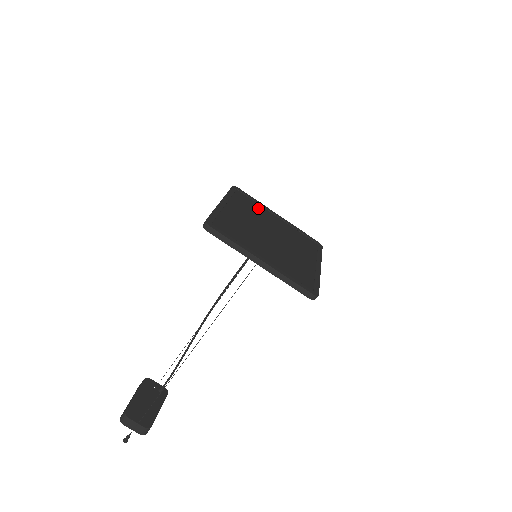
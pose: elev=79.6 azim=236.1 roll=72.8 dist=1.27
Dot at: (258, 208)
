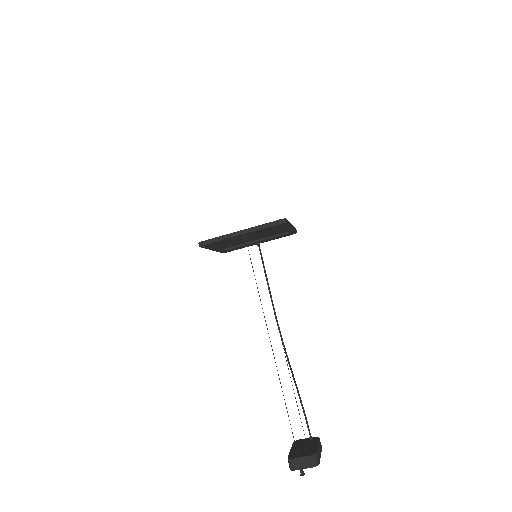
Dot at: occluded
